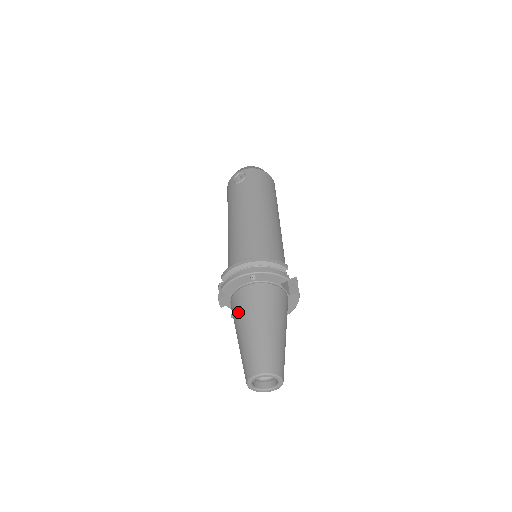
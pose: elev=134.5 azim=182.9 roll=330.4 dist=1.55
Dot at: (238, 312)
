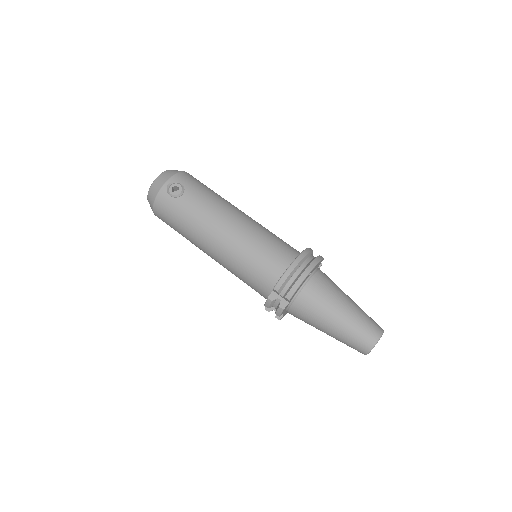
Dot at: (317, 308)
